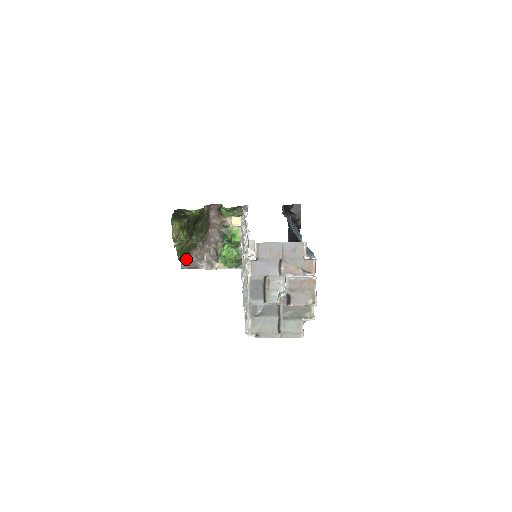
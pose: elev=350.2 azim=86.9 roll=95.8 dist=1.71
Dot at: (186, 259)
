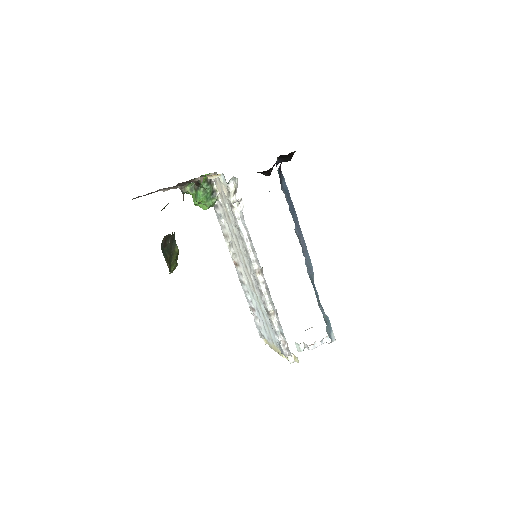
Dot at: occluded
